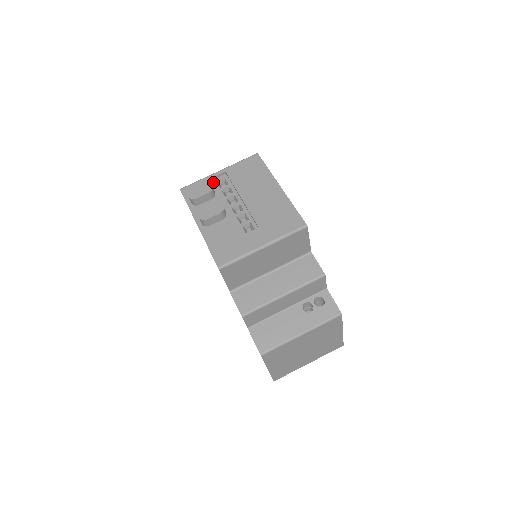
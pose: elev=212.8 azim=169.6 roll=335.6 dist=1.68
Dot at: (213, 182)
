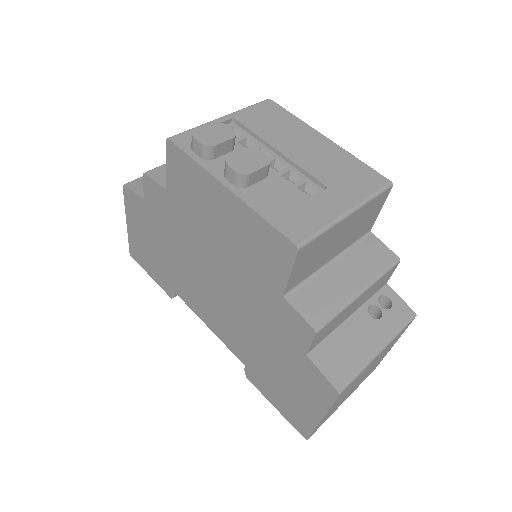
Dot at: occluded
